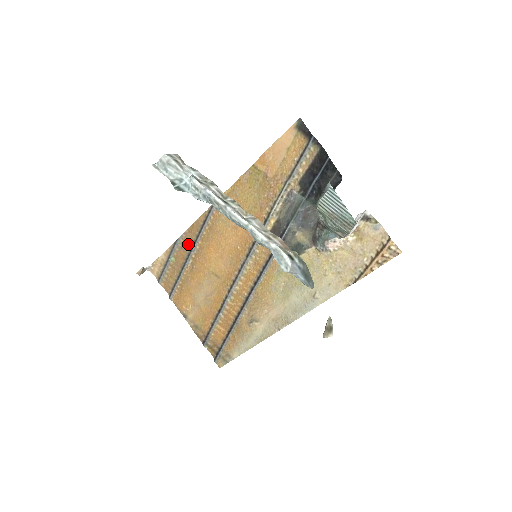
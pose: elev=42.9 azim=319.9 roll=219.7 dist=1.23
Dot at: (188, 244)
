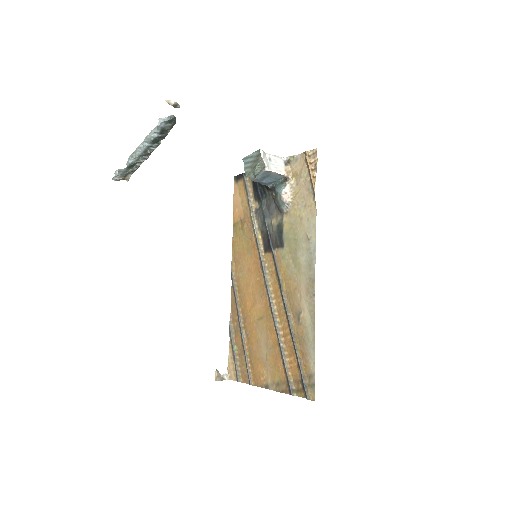
Dot at: (236, 322)
